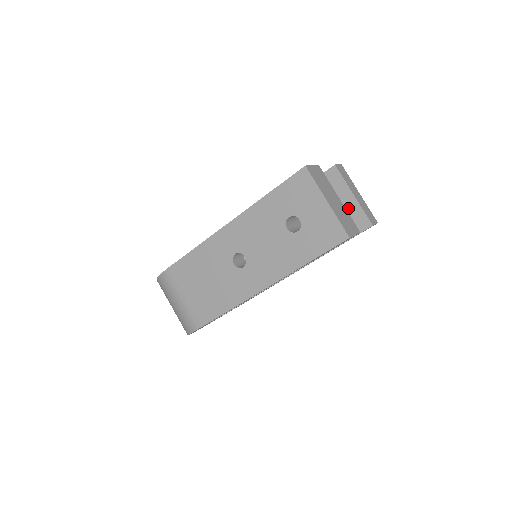
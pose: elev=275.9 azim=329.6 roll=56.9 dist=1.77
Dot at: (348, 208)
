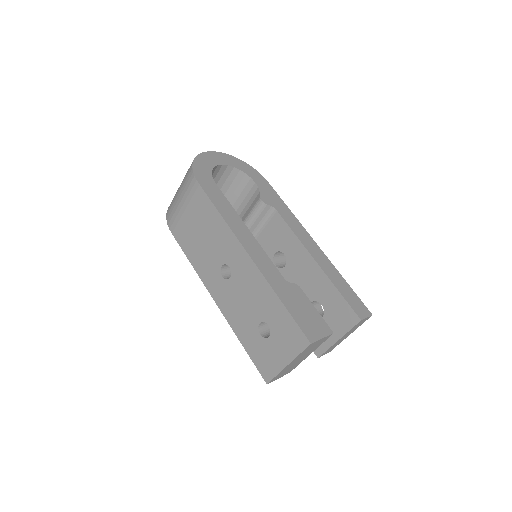
Dot at: occluded
